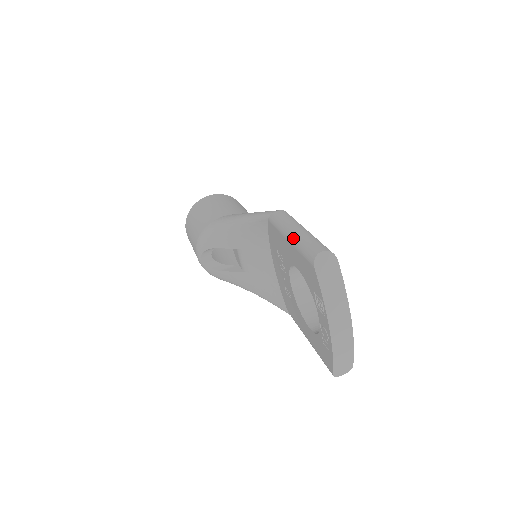
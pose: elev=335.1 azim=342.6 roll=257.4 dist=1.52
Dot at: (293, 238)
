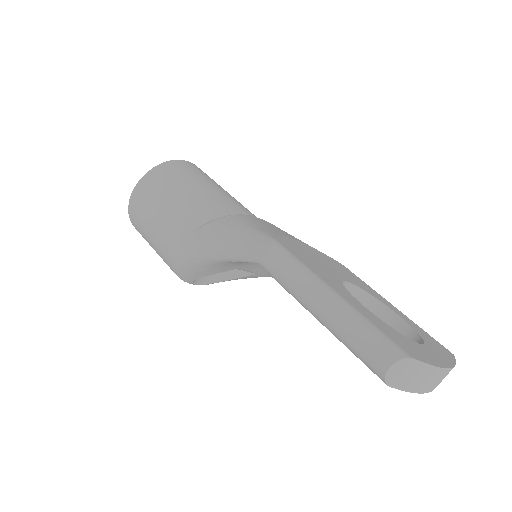
Dot at: (324, 325)
